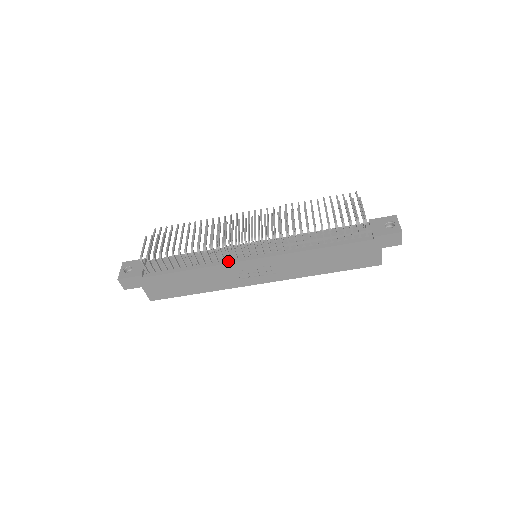
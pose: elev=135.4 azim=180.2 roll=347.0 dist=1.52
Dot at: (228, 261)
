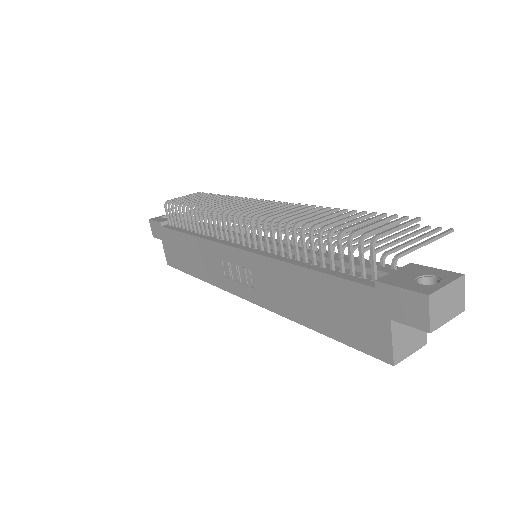
Dot at: (217, 239)
